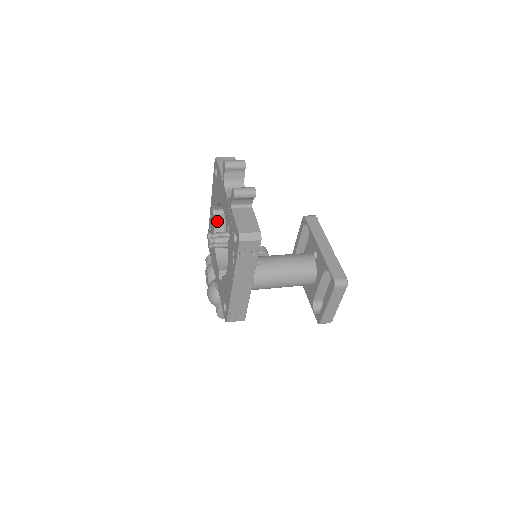
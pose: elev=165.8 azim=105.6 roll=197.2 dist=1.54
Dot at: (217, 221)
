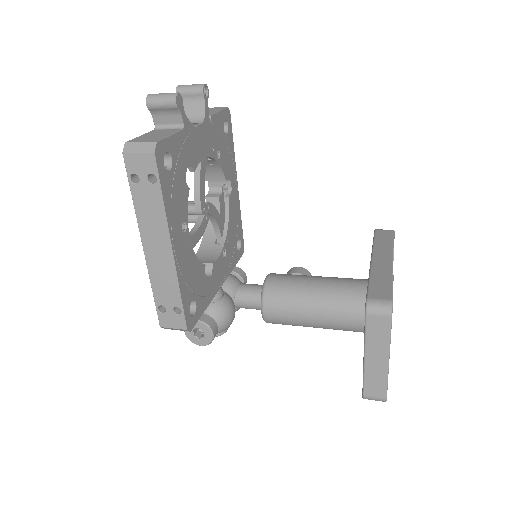
Dot at: (210, 202)
